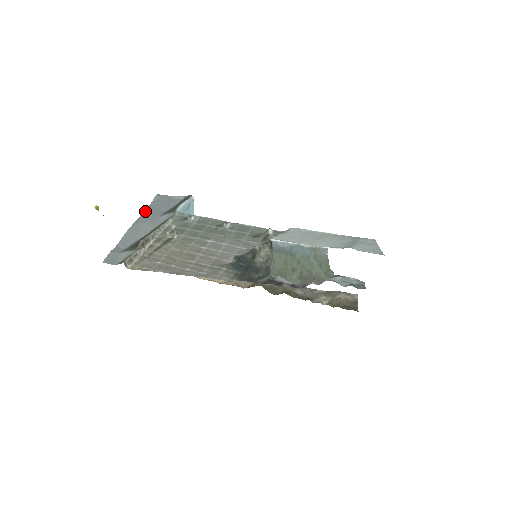
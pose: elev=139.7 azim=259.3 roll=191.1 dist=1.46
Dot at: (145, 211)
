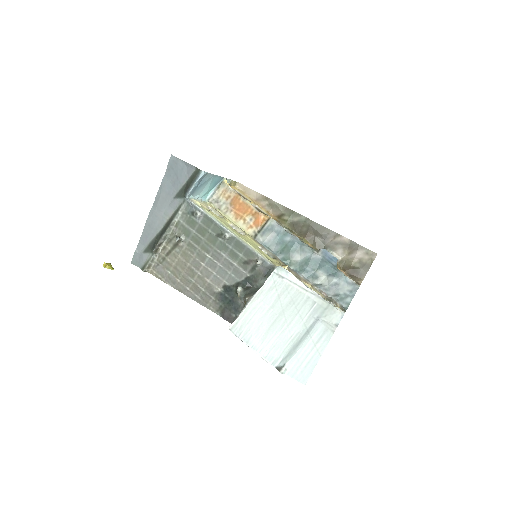
Dot at: (160, 188)
